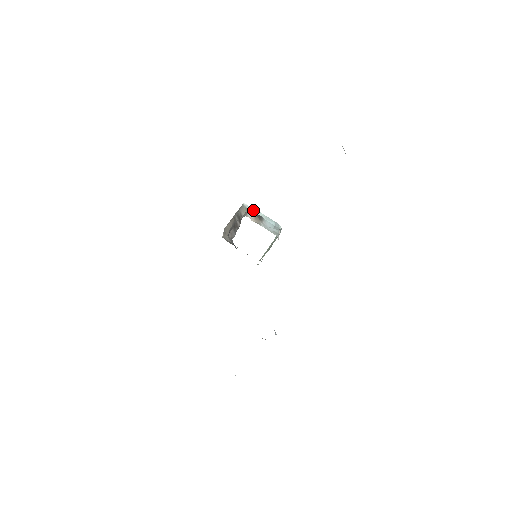
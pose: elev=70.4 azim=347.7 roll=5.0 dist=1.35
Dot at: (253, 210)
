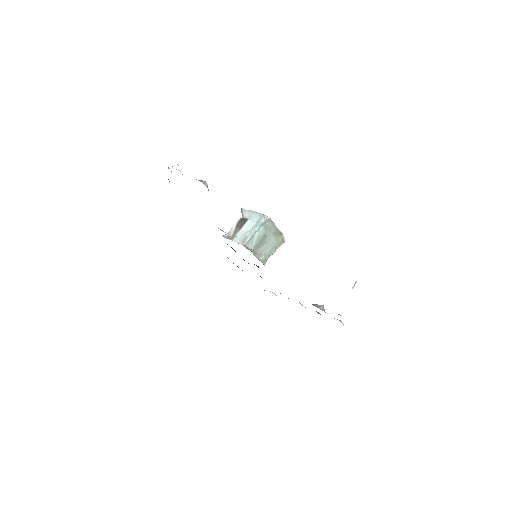
Dot at: (244, 214)
